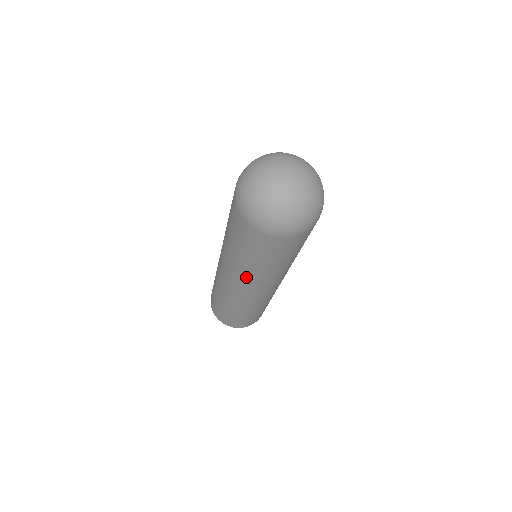
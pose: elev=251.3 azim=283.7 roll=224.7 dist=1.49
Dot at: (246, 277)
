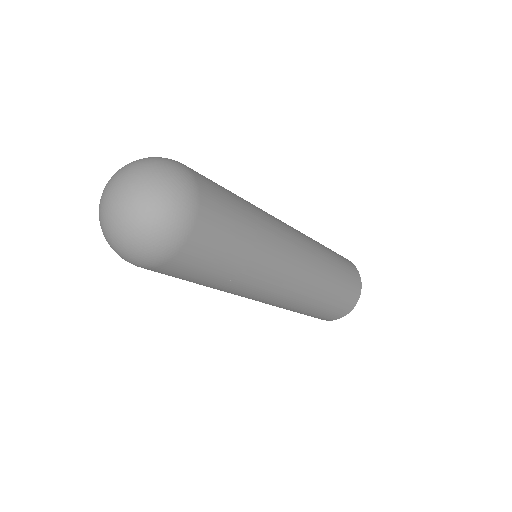
Dot at: (253, 288)
